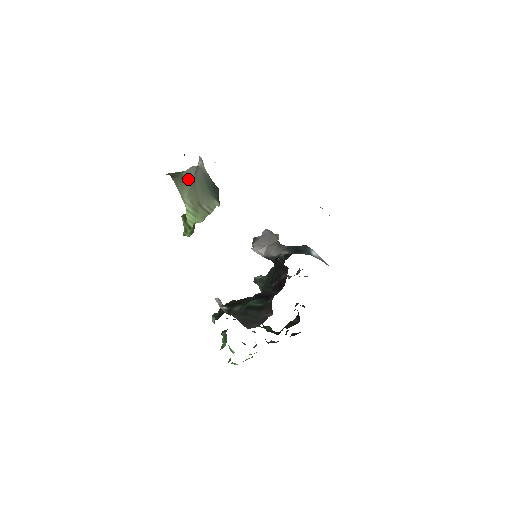
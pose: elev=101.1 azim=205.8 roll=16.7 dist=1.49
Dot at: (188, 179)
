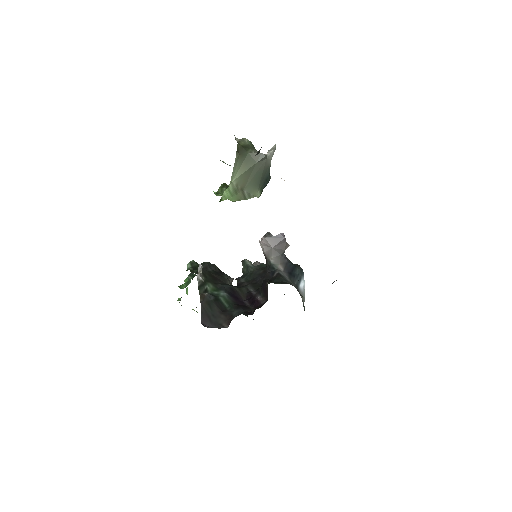
Dot at: (249, 162)
